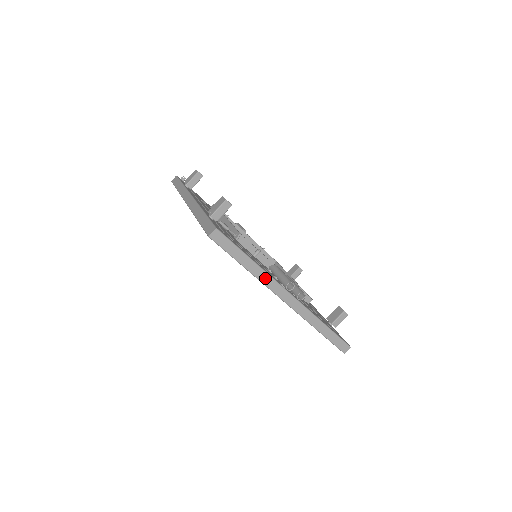
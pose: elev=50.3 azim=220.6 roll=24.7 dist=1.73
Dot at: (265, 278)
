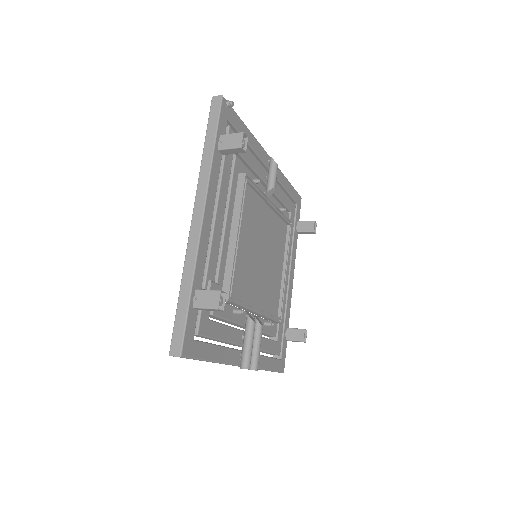
Dot at: occluded
